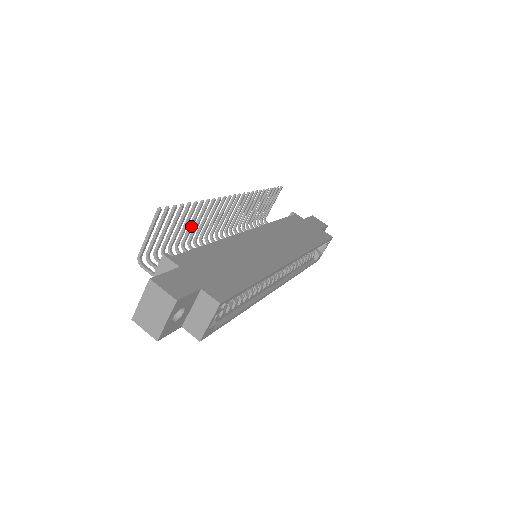
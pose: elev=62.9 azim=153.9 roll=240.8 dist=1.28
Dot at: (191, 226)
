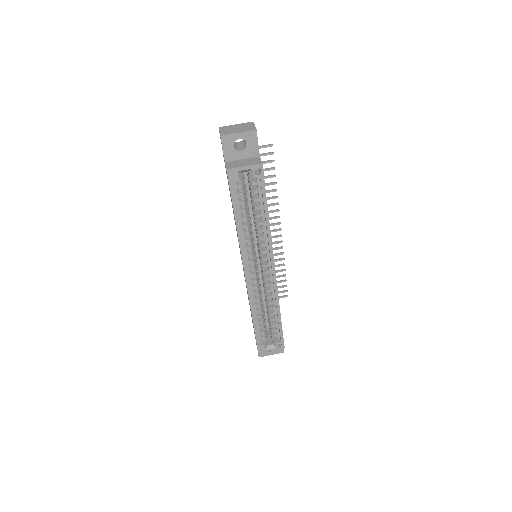
Dot at: occluded
